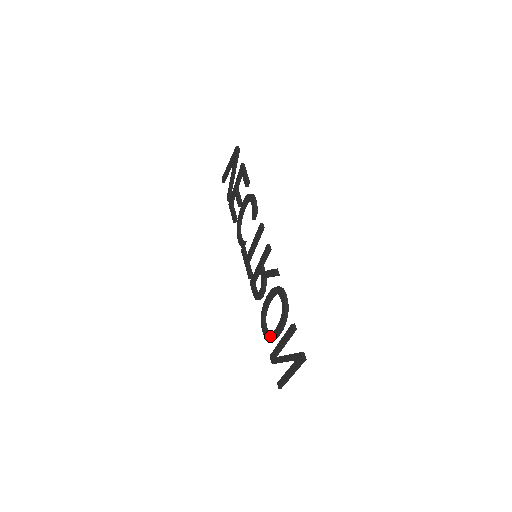
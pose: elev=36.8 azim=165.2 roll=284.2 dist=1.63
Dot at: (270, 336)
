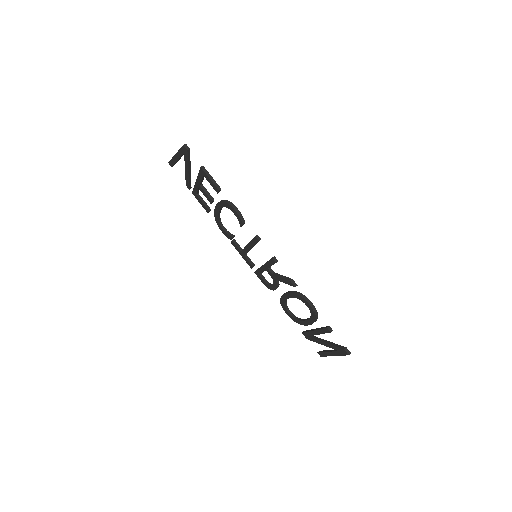
Dot at: (299, 322)
